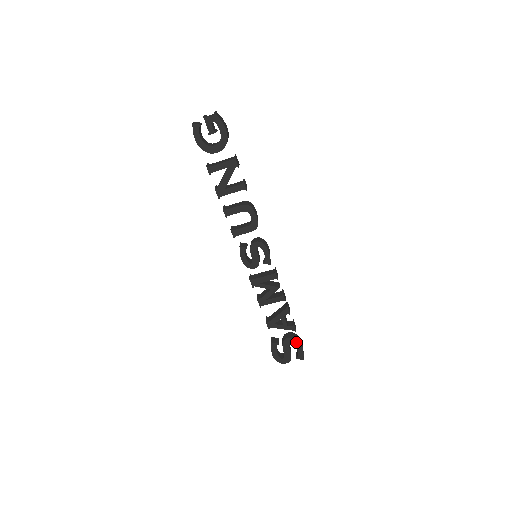
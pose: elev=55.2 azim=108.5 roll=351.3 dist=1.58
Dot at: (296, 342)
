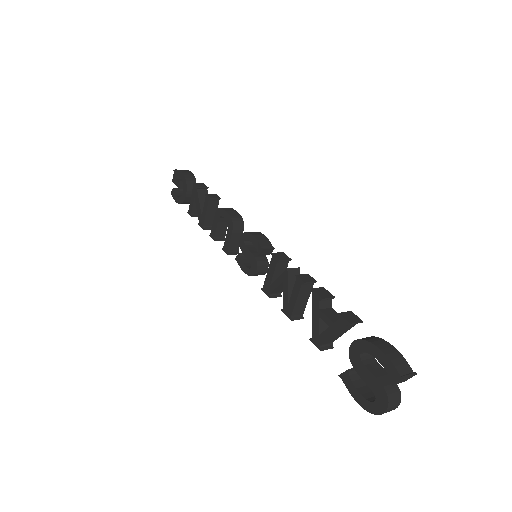
Dot at: (365, 346)
